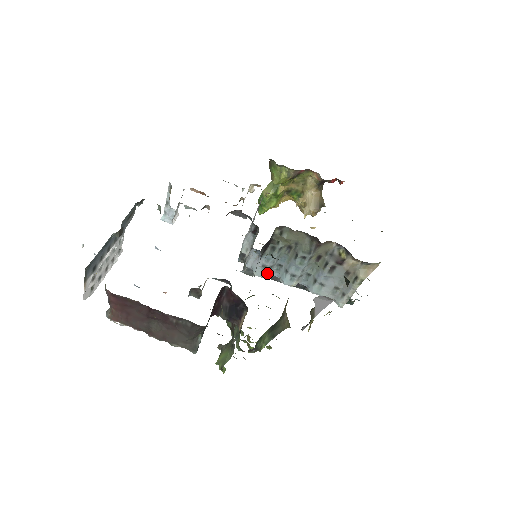
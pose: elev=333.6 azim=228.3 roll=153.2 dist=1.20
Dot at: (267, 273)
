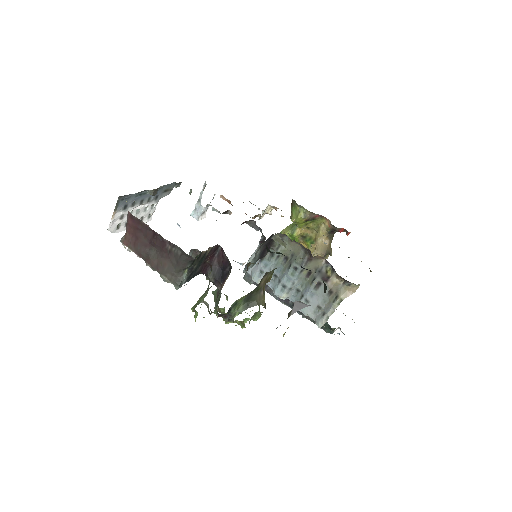
Dot at: occluded
